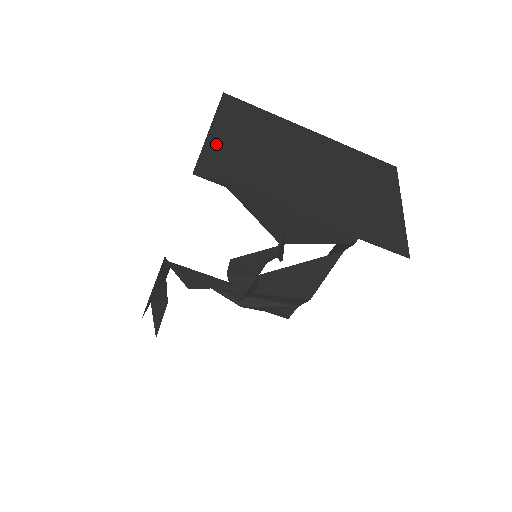
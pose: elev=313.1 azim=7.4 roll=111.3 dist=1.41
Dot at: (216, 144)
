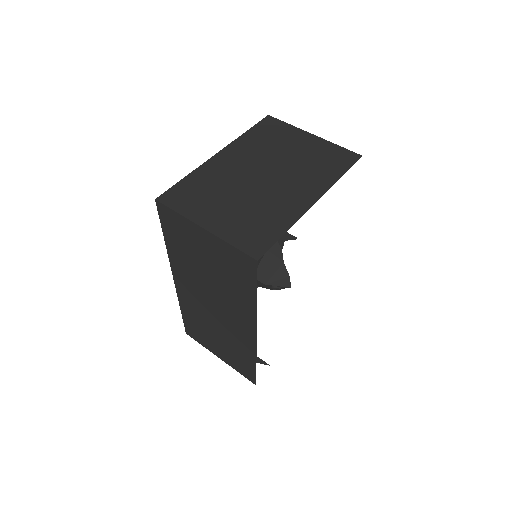
Dot at: (224, 231)
